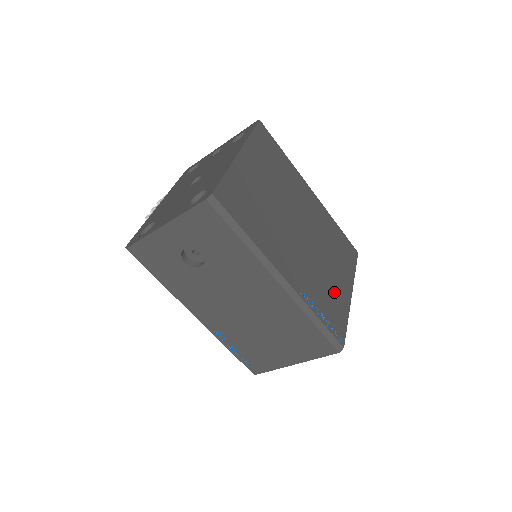
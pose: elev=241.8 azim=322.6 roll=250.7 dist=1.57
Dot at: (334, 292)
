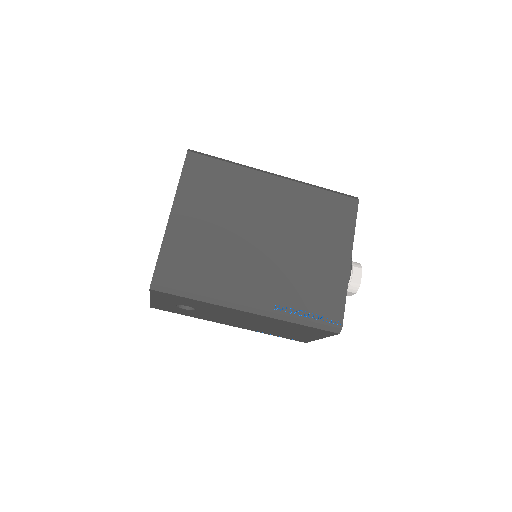
Dot at: (322, 276)
